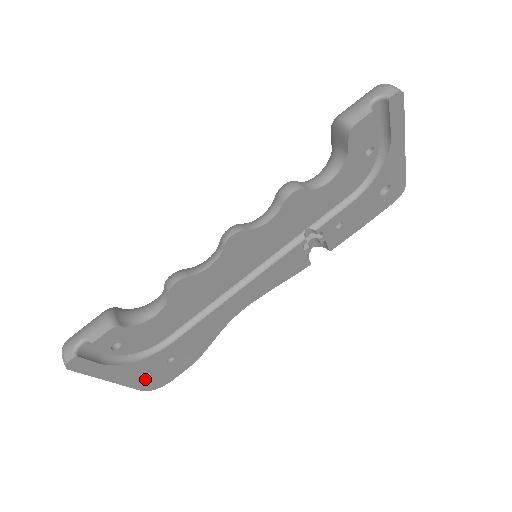
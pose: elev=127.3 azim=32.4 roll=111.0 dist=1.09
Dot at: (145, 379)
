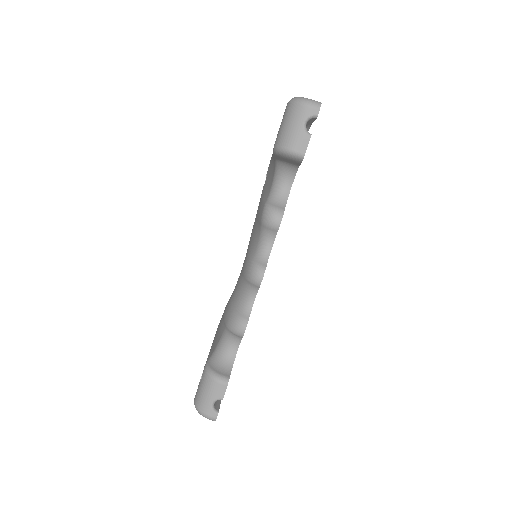
Dot at: occluded
